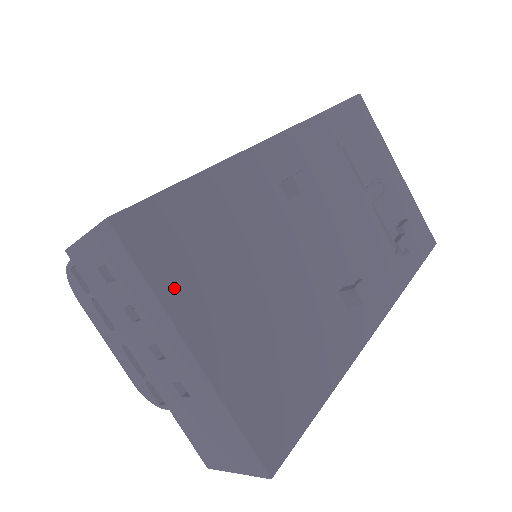
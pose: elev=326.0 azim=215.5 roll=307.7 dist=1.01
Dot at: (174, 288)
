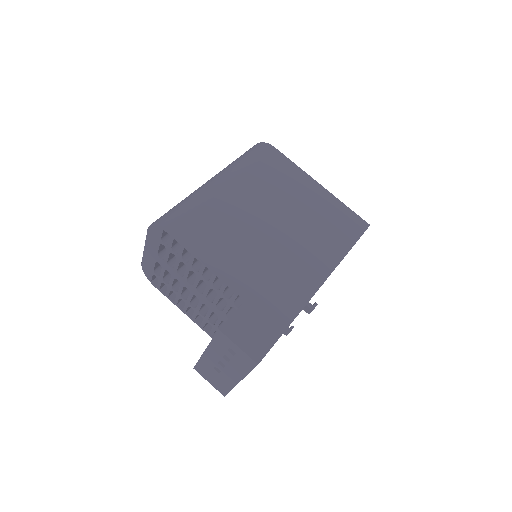
Dot at: occluded
